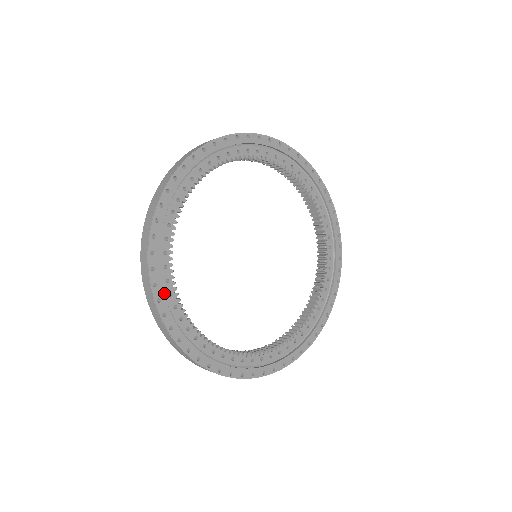
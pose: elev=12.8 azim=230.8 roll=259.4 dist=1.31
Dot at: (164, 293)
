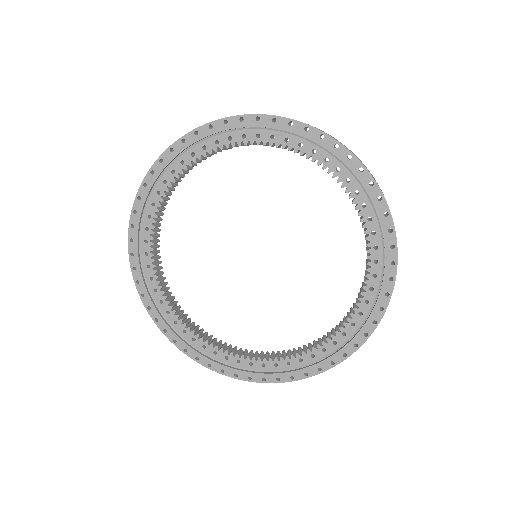
Dot at: (162, 312)
